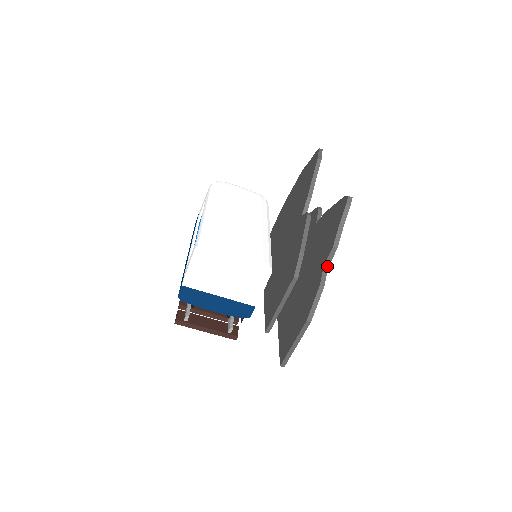
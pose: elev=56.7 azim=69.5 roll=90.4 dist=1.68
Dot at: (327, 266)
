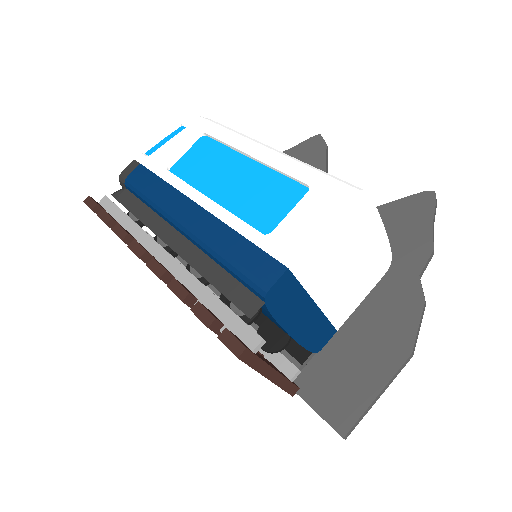
Dot at: (420, 276)
